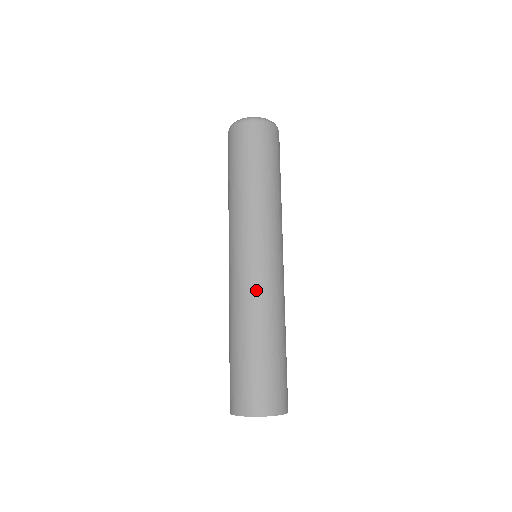
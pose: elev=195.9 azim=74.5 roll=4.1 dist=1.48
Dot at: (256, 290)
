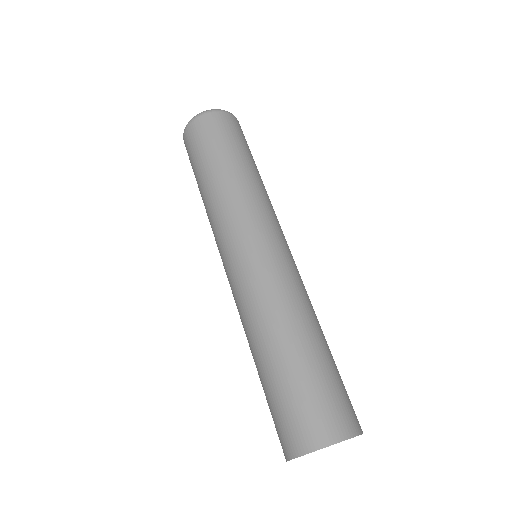
Dot at: (268, 286)
